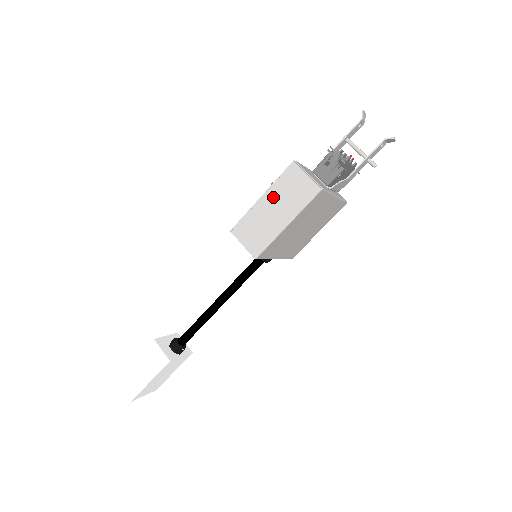
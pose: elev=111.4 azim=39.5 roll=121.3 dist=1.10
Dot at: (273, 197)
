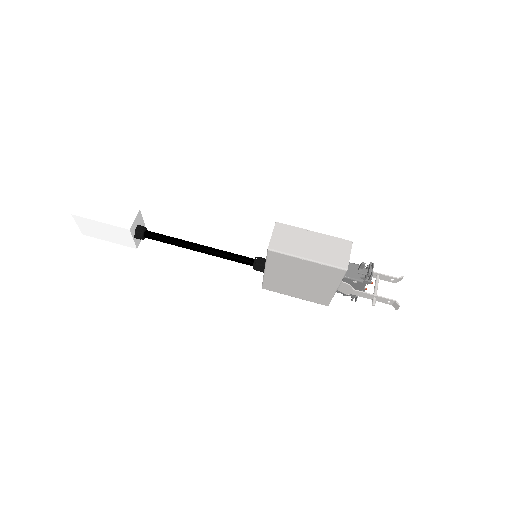
Dot at: (320, 240)
